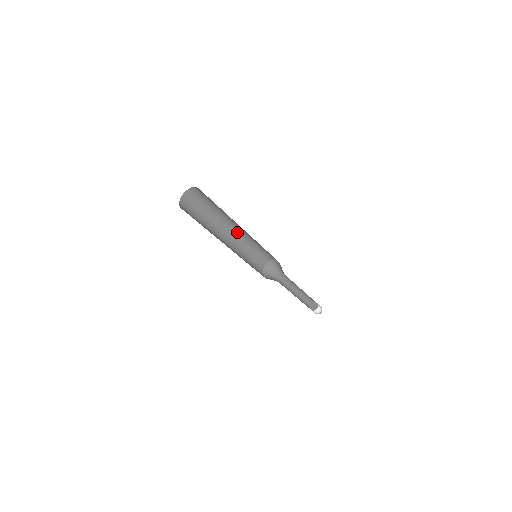
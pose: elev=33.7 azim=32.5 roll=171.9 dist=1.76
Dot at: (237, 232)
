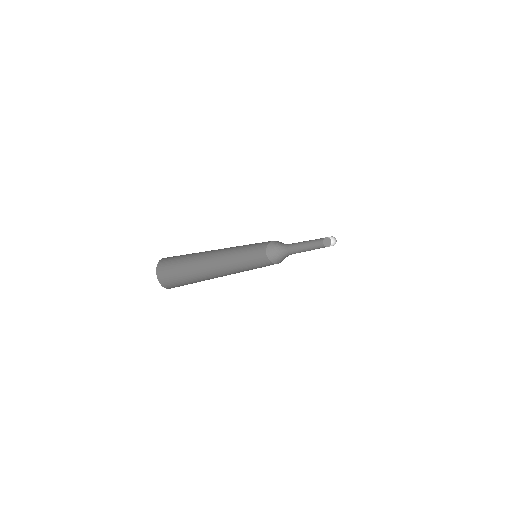
Dot at: occluded
